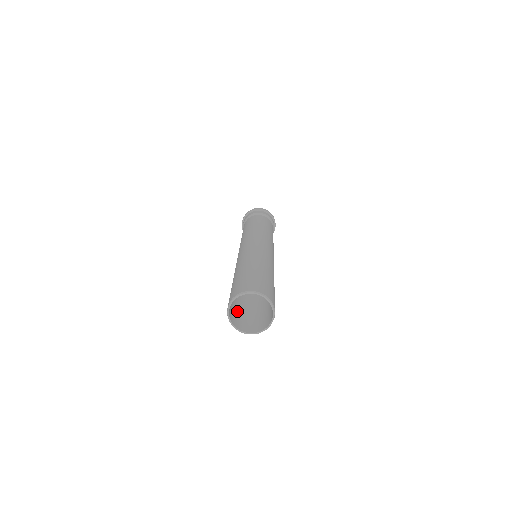
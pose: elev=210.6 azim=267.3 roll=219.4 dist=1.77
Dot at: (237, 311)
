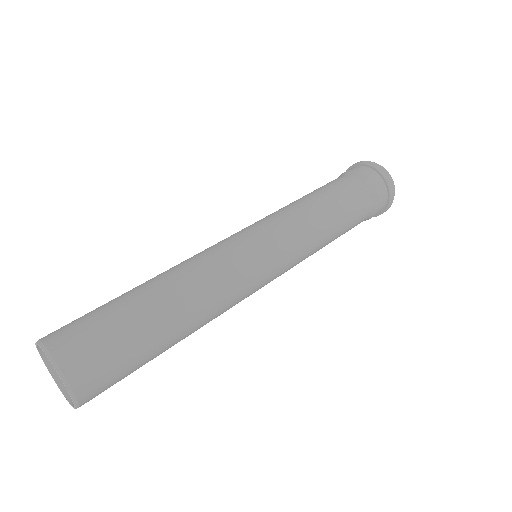
Dot at: occluded
